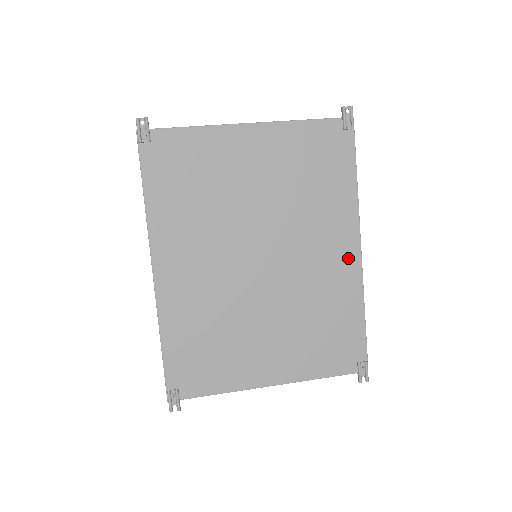
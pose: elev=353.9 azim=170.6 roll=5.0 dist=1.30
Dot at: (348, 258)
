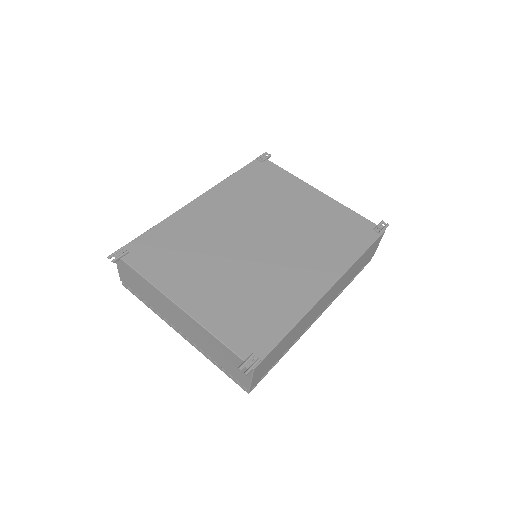
Dot at: (314, 287)
